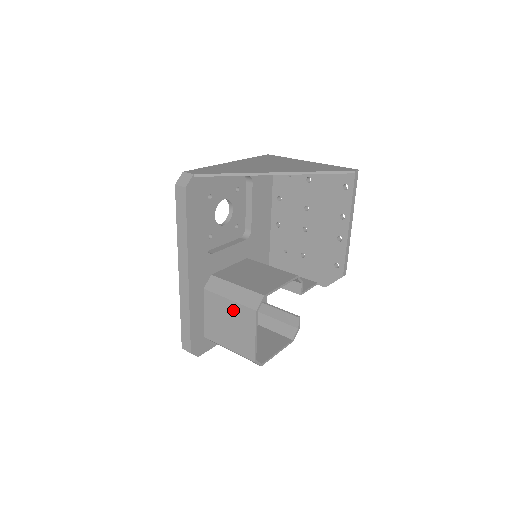
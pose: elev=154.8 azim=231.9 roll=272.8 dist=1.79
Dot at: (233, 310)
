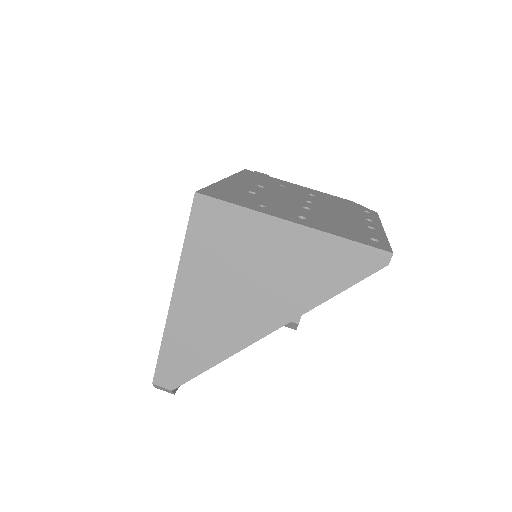
Dot at: occluded
